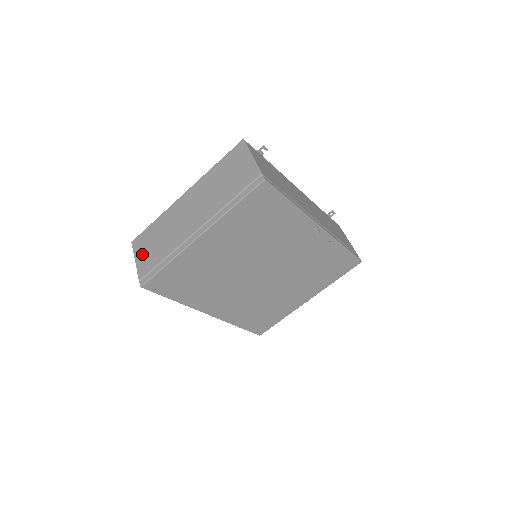
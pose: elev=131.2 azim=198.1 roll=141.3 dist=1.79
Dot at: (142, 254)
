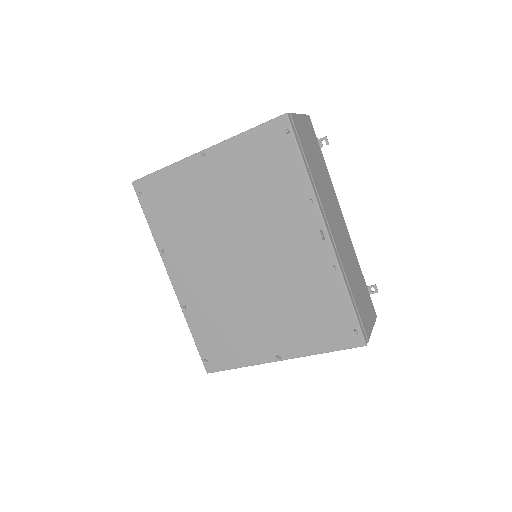
Dot at: occluded
